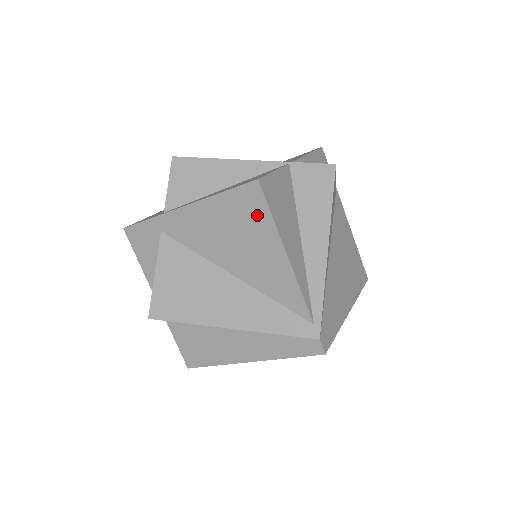
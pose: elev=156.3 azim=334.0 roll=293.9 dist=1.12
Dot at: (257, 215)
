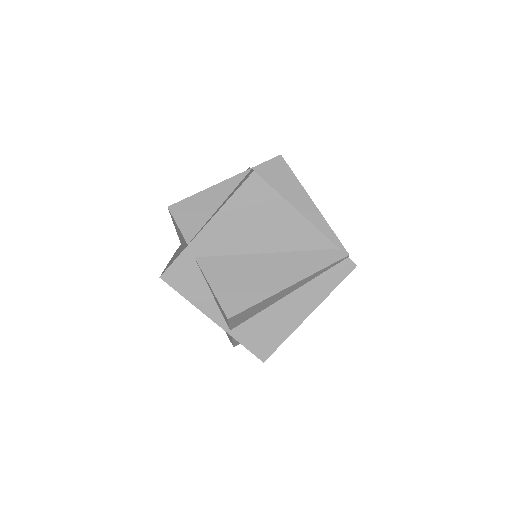
Dot at: (264, 196)
